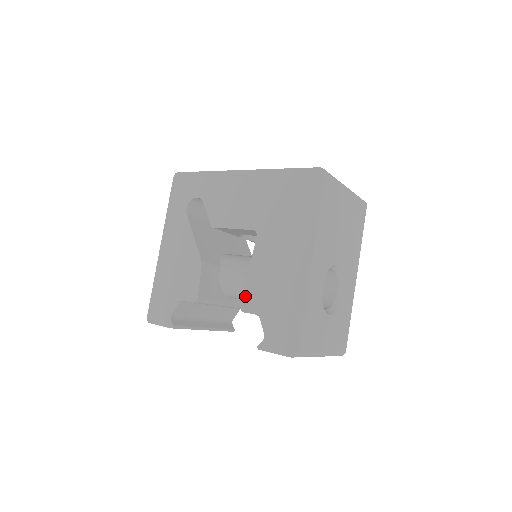
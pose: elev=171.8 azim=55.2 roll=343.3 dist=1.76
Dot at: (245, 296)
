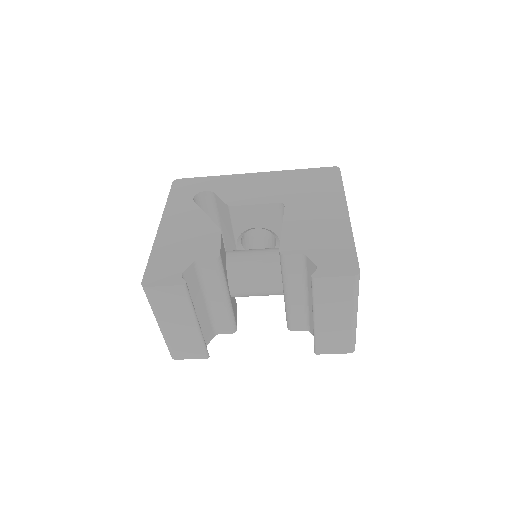
Dot at: (283, 243)
